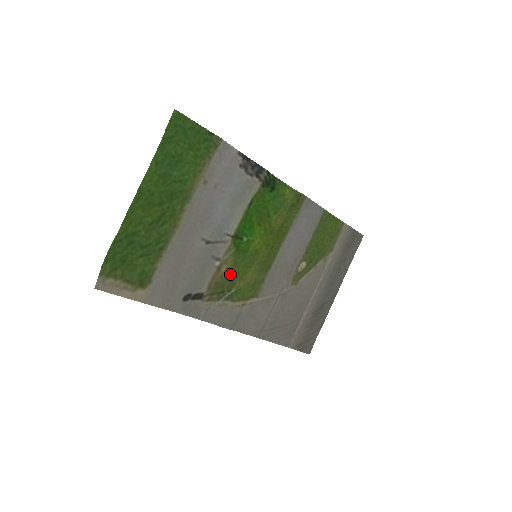
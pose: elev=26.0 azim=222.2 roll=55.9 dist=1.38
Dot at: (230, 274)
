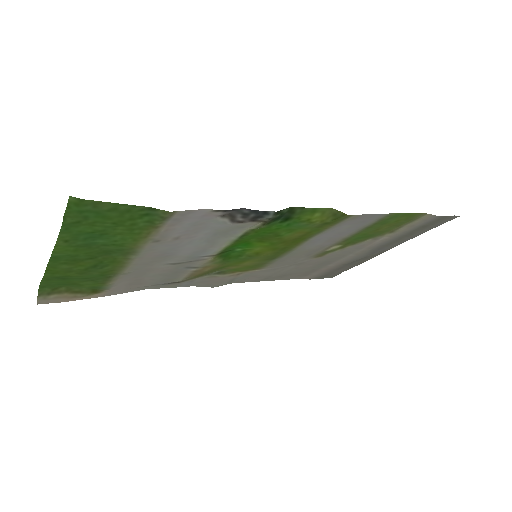
Dot at: (217, 268)
